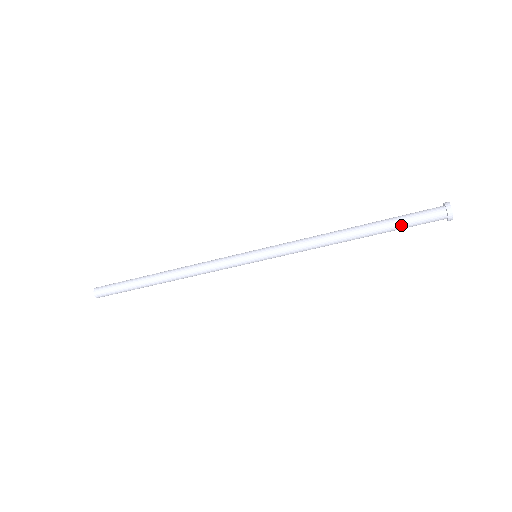
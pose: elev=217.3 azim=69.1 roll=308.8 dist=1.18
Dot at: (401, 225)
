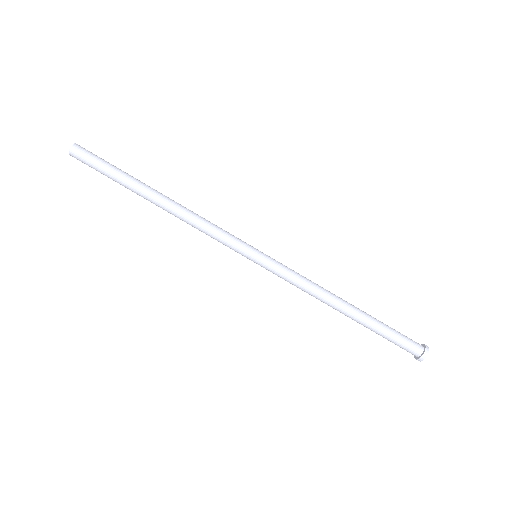
Dot at: (388, 327)
